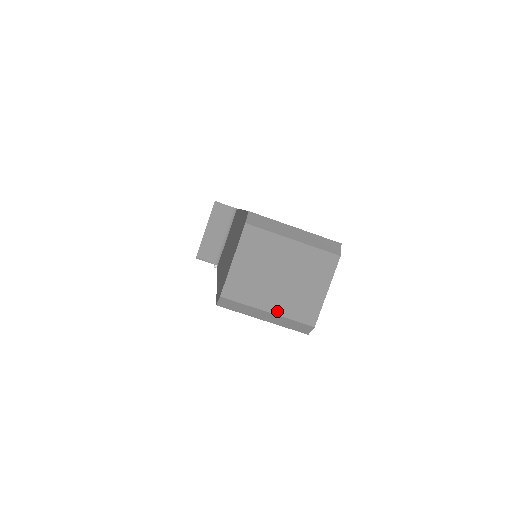
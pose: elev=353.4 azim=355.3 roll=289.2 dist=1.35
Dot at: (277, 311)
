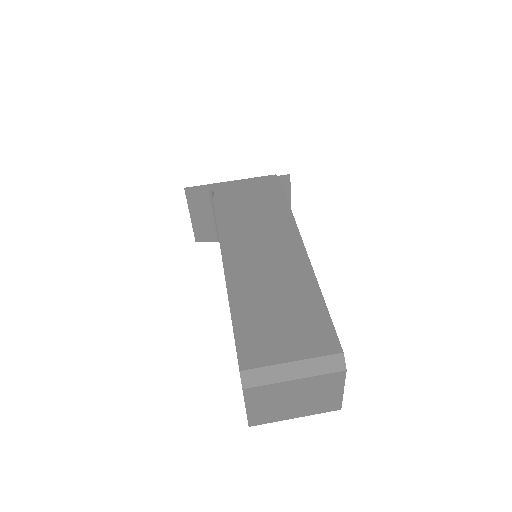
Dot at: (303, 415)
